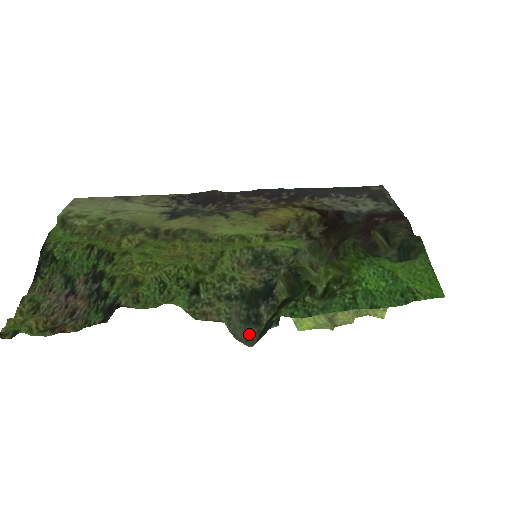
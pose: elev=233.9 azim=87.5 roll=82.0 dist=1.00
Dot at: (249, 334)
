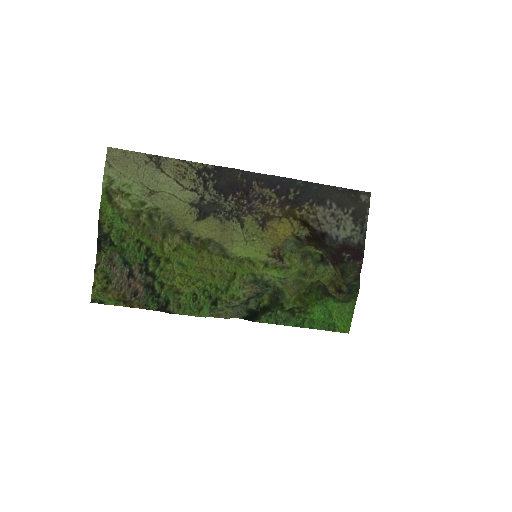
Dot at: (240, 308)
